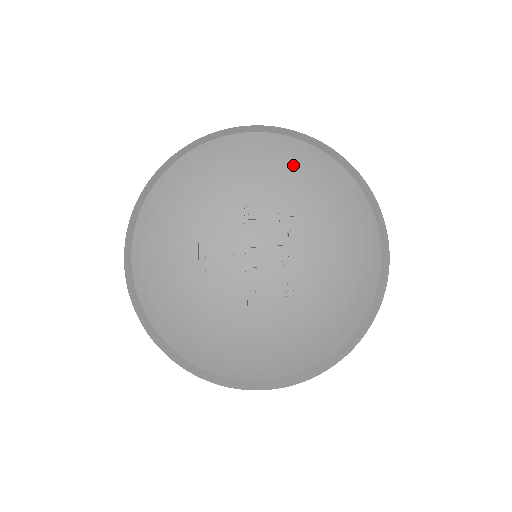
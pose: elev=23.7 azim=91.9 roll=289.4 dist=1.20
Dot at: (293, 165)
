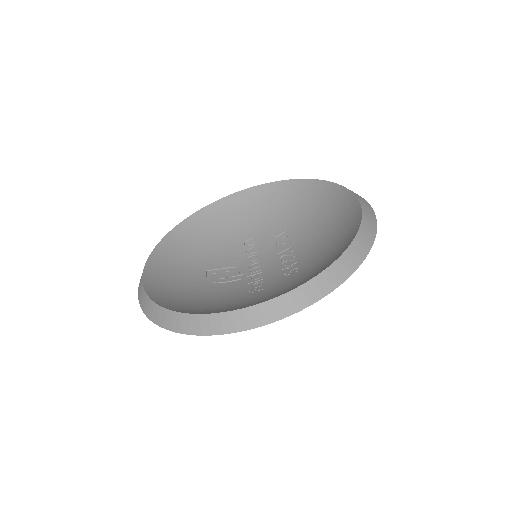
Dot at: (274, 201)
